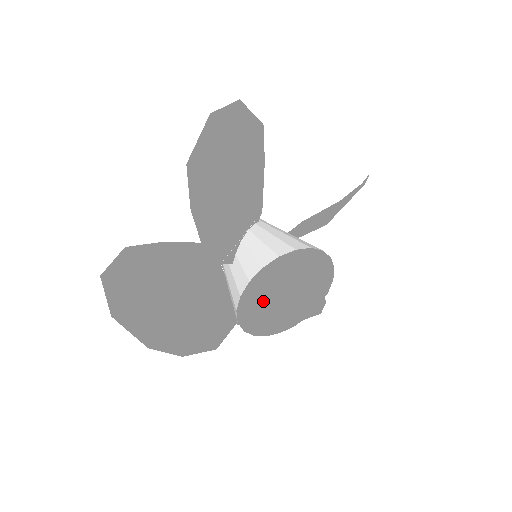
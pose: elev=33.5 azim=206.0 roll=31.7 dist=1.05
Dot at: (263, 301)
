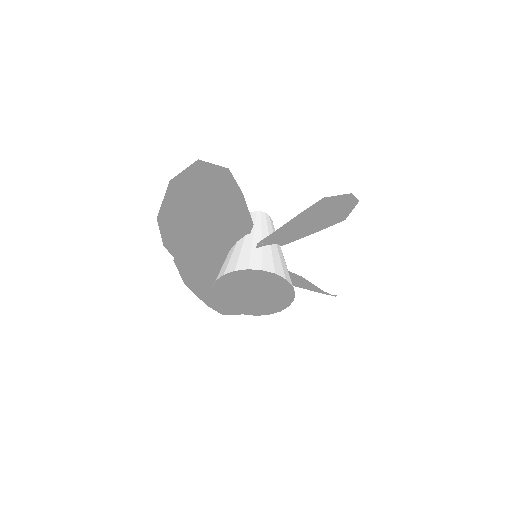
Dot at: (226, 277)
